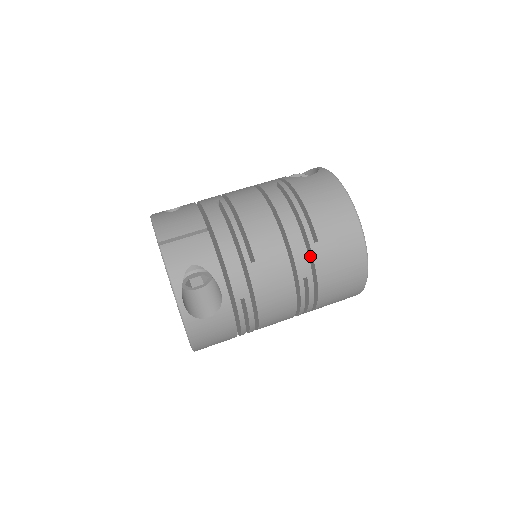
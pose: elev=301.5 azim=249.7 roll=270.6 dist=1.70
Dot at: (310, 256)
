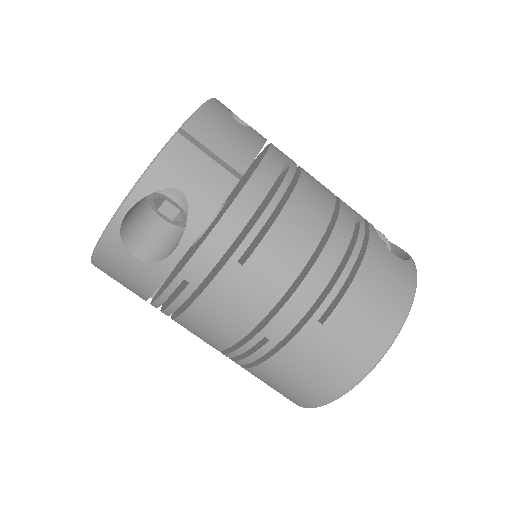
Dot at: (298, 326)
